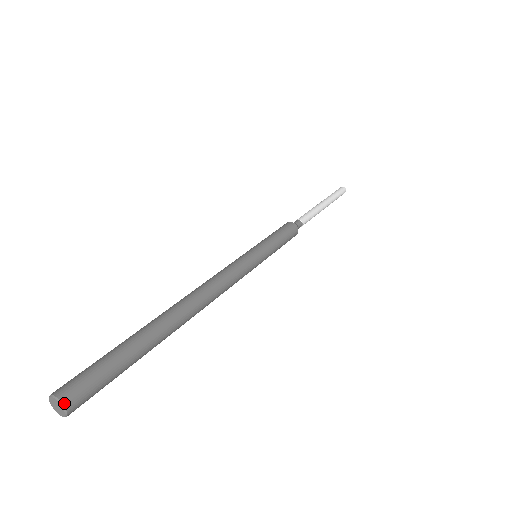
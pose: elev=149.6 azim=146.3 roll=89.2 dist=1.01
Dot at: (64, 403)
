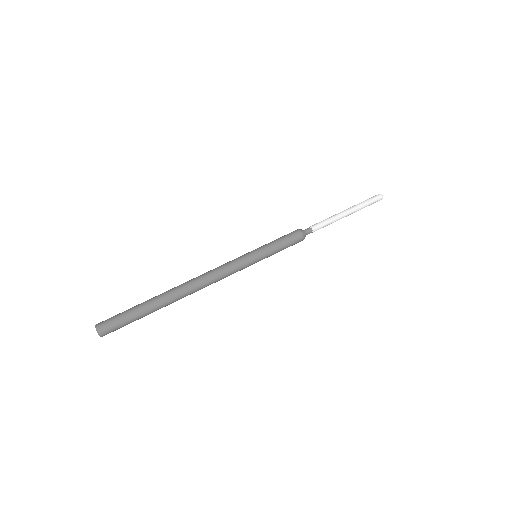
Dot at: (100, 334)
